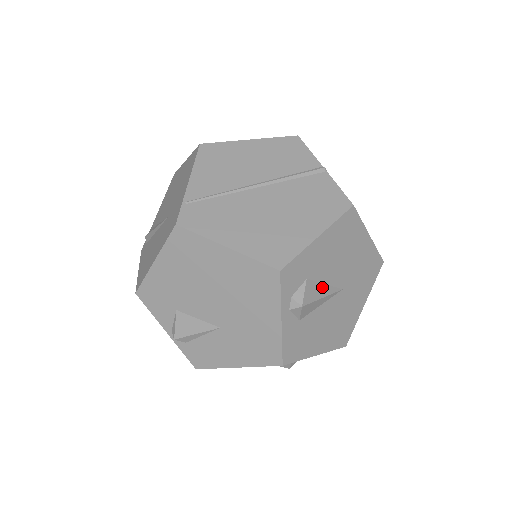
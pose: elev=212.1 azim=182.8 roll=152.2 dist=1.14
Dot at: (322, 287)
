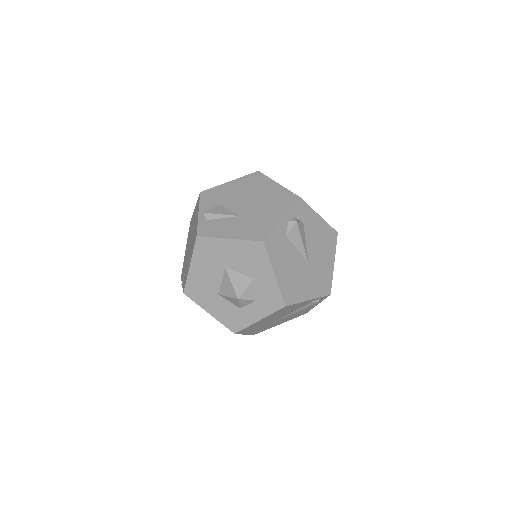
Dot at: (305, 240)
